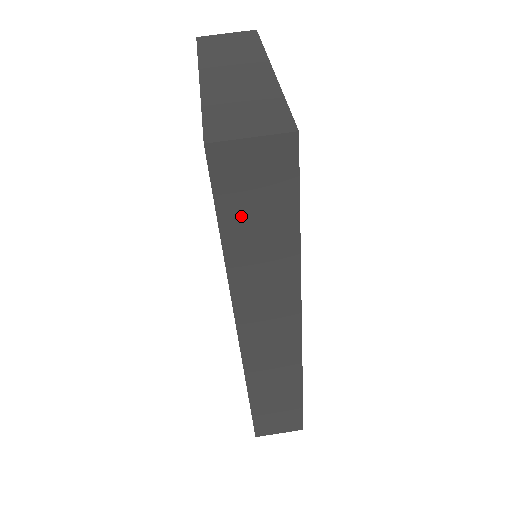
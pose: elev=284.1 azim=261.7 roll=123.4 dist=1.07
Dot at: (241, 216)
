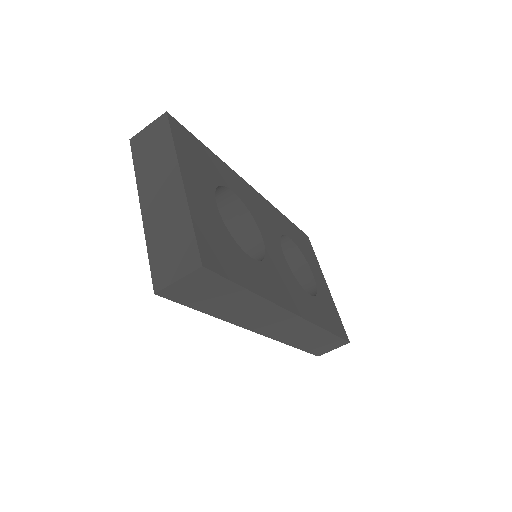
Dot at: (205, 302)
